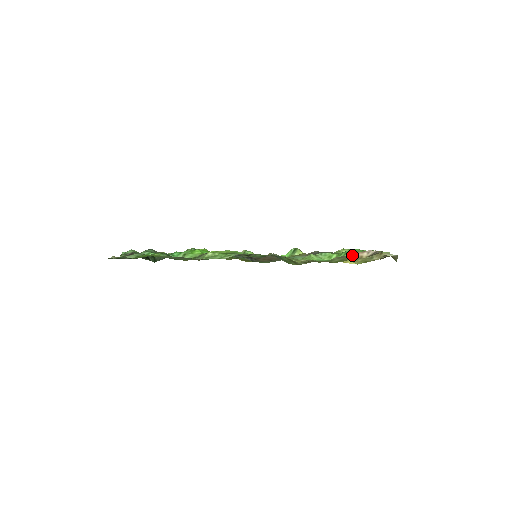
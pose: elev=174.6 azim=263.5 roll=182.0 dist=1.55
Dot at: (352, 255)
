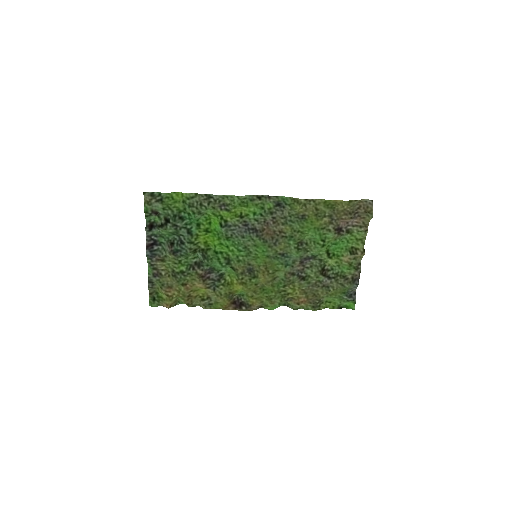
Dot at: (339, 218)
